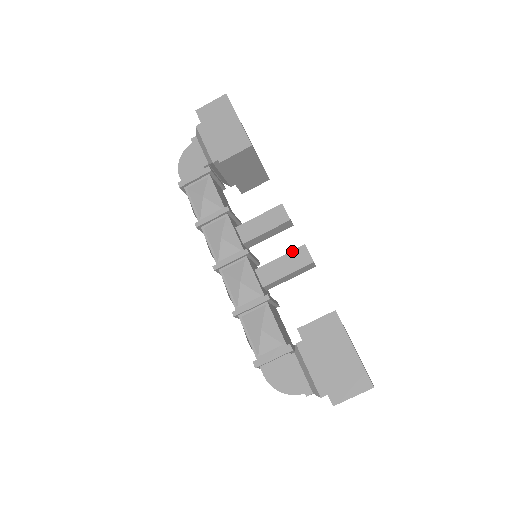
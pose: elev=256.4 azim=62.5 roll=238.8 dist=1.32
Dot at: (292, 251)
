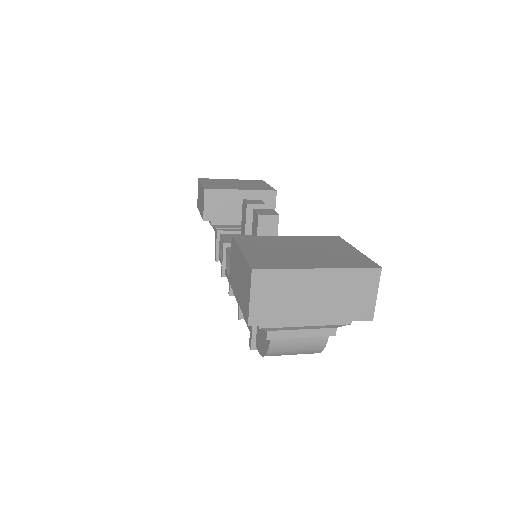
Dot at: (252, 225)
